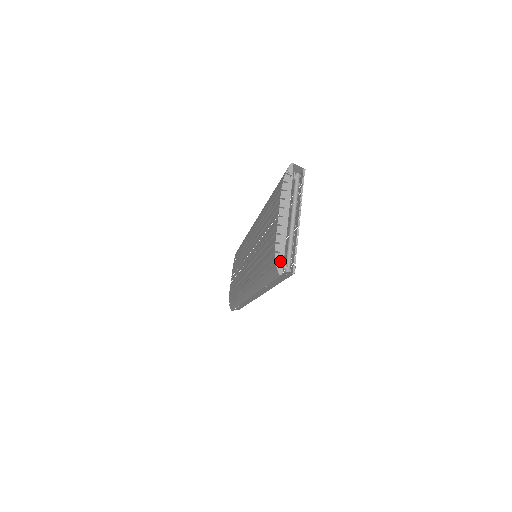
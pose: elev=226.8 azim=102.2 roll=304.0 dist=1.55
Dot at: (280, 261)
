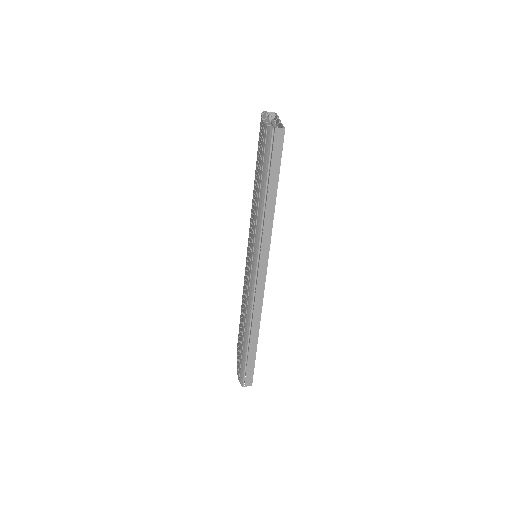
Dot at: occluded
